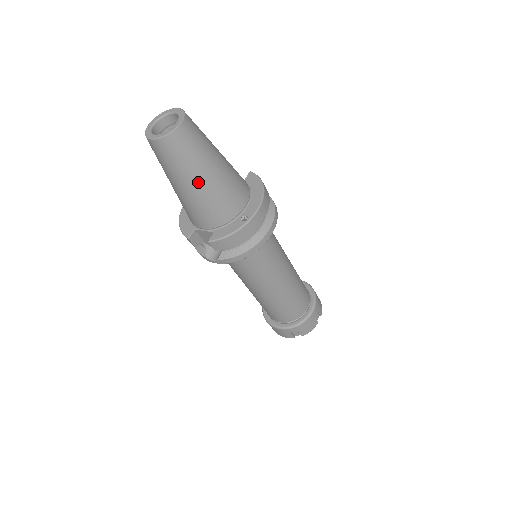
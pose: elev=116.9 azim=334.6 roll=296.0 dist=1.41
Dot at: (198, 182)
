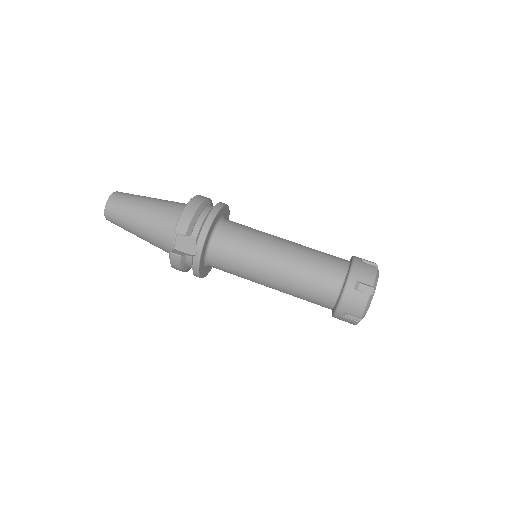
Dot at: (143, 208)
